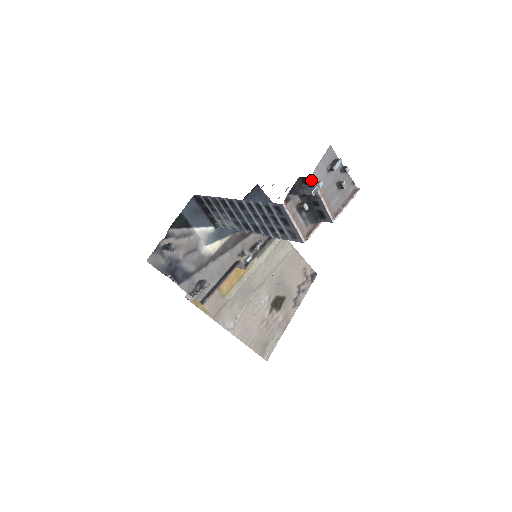
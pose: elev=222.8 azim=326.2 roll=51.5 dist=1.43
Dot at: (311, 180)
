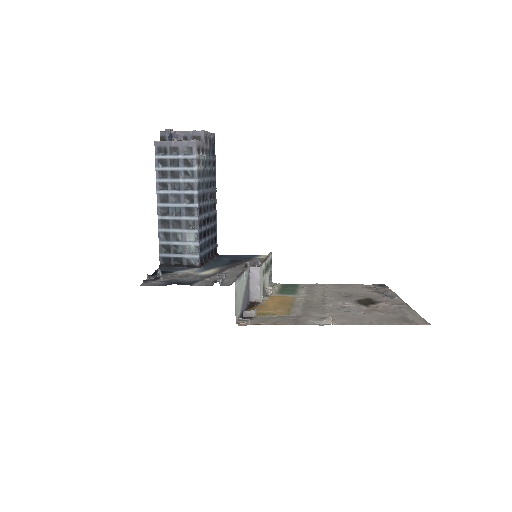
Dot at: (162, 132)
